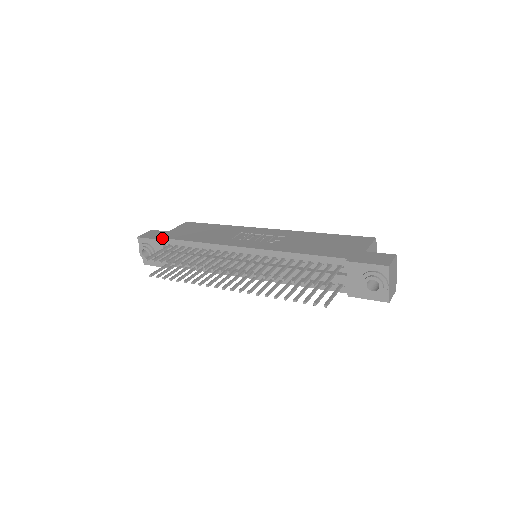
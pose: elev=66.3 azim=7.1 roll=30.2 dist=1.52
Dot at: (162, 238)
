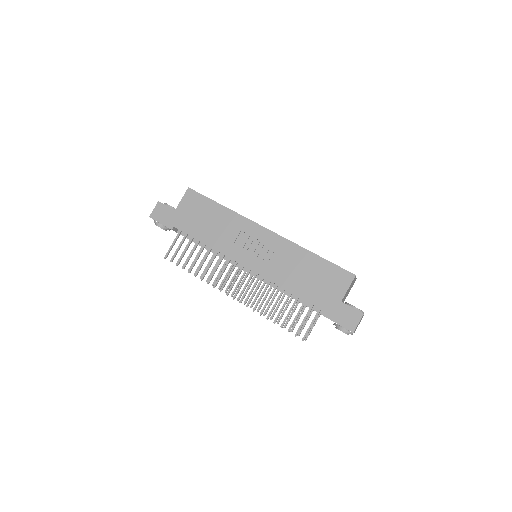
Dot at: (172, 227)
